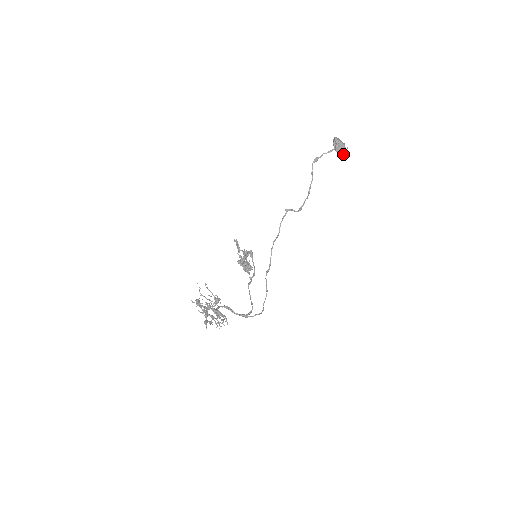
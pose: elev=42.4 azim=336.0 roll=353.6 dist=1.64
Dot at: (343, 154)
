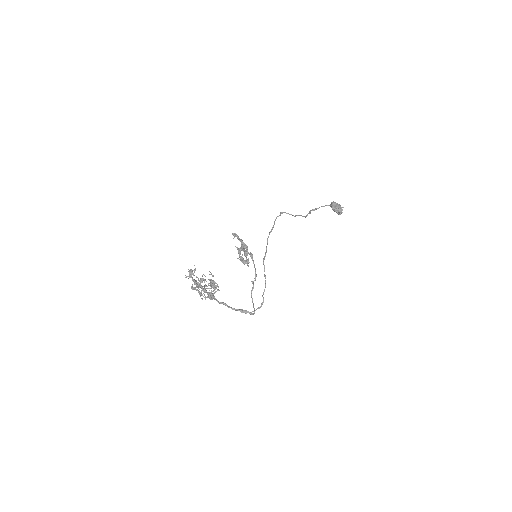
Dot at: (340, 211)
